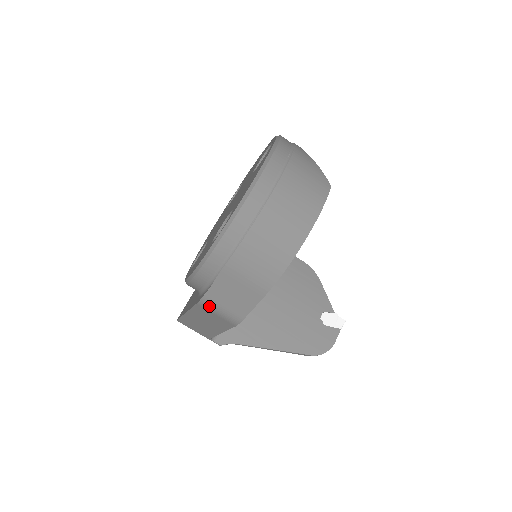
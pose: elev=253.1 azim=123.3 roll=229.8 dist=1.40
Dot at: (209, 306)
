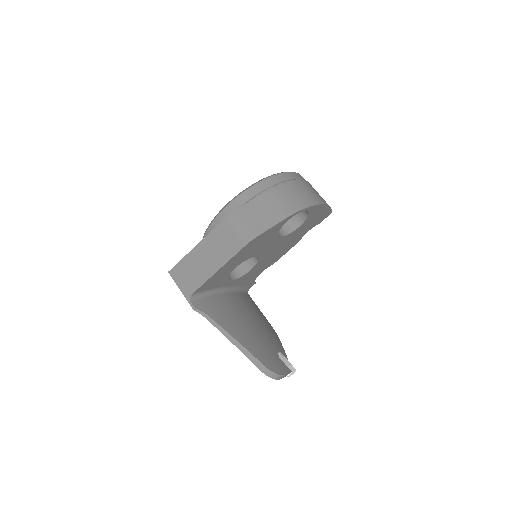
Dot at: (234, 221)
